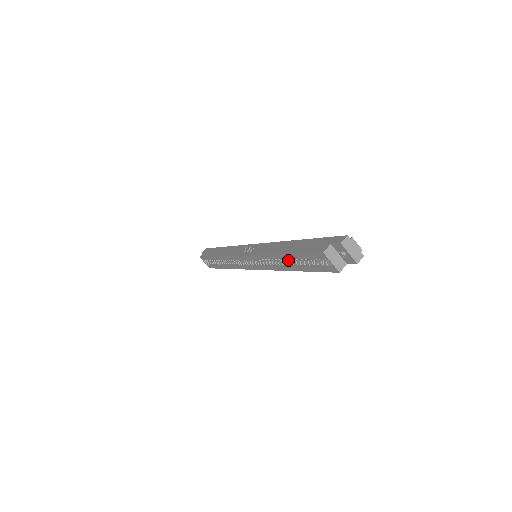
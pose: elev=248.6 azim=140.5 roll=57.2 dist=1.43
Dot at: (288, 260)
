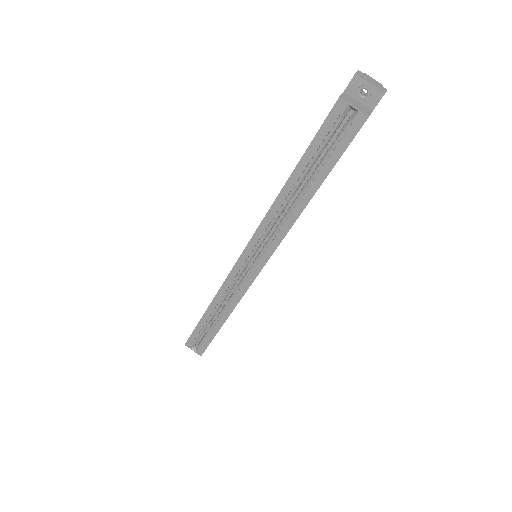
Dot at: occluded
